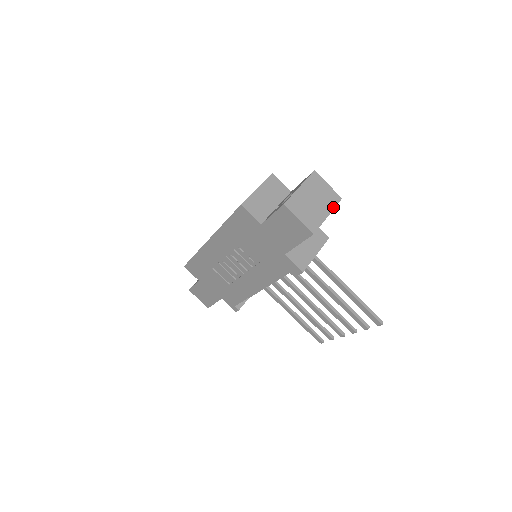
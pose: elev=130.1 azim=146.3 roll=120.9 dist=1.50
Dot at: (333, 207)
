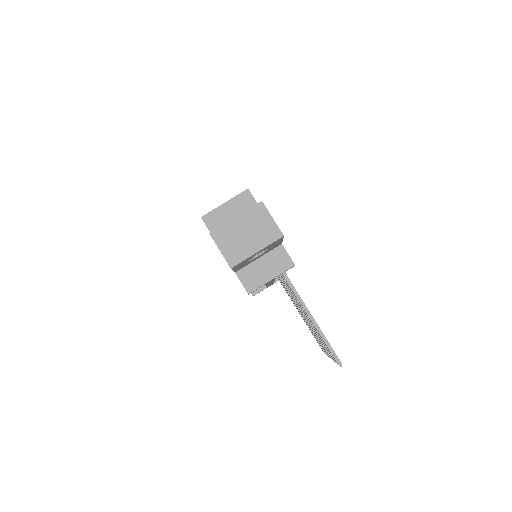
Dot at: (267, 244)
